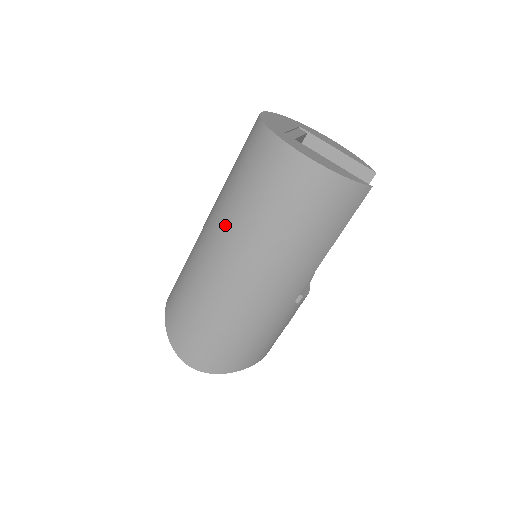
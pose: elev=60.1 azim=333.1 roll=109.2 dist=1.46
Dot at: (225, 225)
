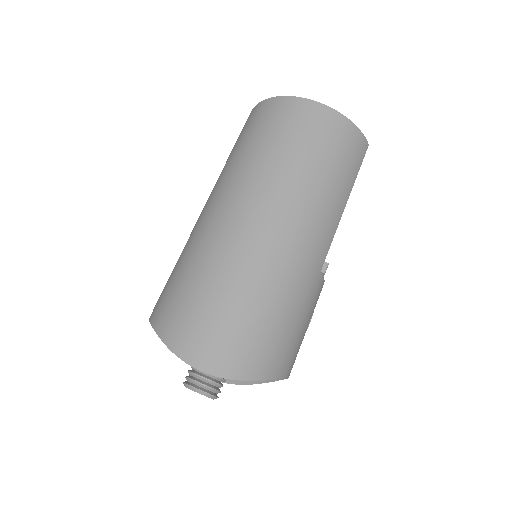
Dot at: (239, 181)
